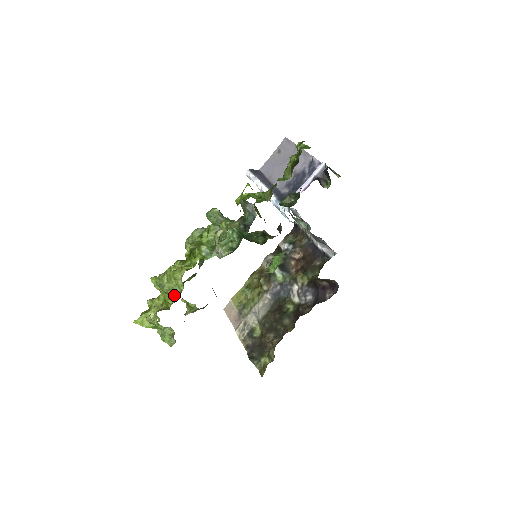
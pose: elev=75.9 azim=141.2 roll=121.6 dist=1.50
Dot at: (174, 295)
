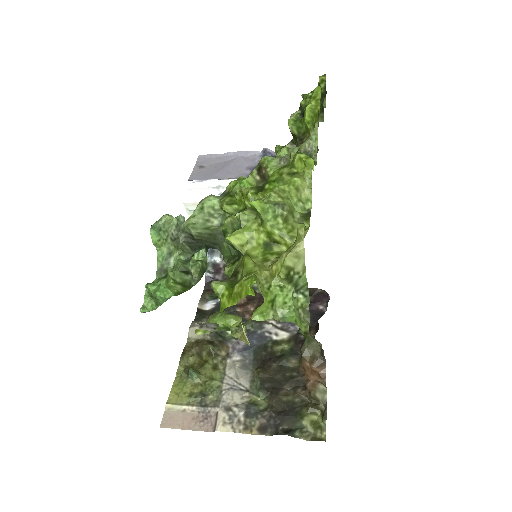
Dot at: (297, 222)
